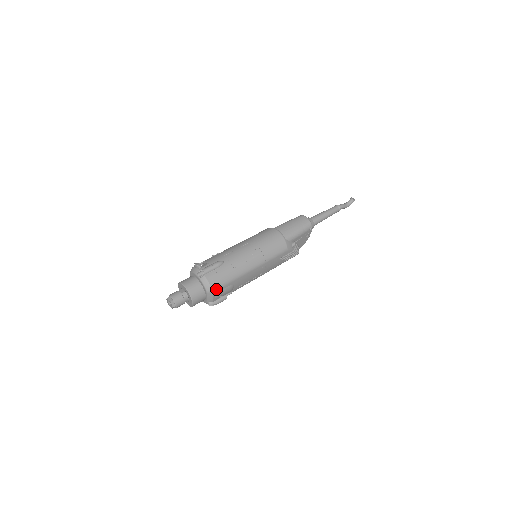
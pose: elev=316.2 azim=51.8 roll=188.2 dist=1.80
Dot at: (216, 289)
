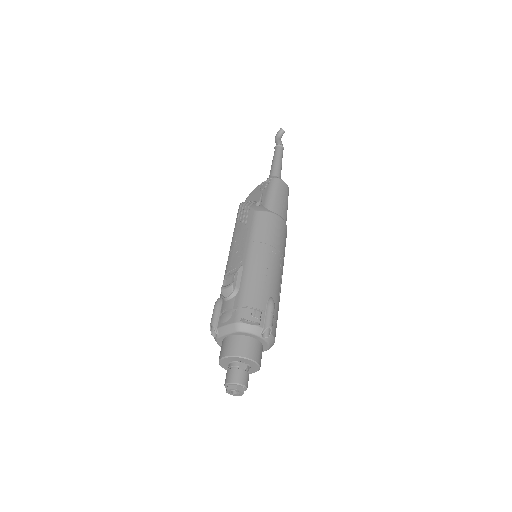
Dot at: occluded
